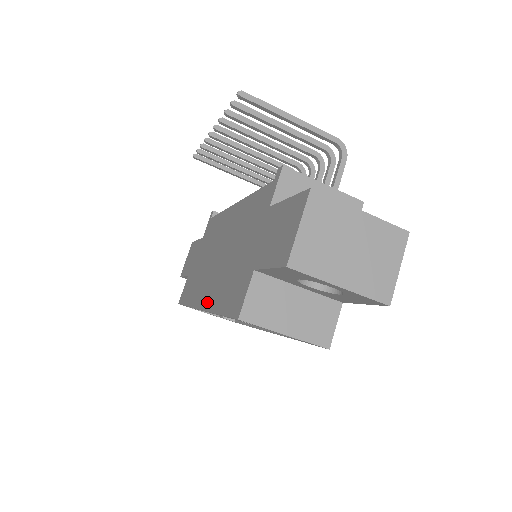
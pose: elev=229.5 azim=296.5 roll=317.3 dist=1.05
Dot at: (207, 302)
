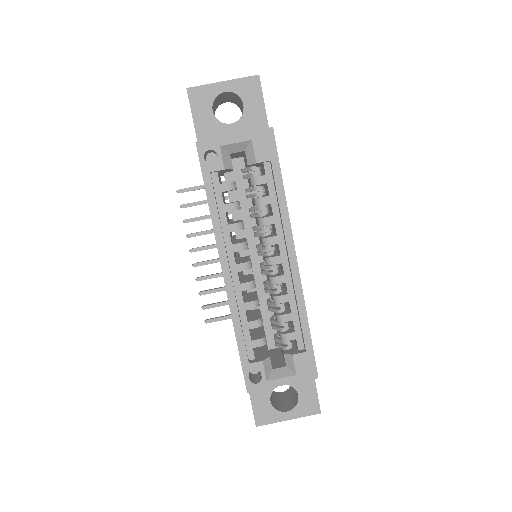
Dot at: (218, 250)
